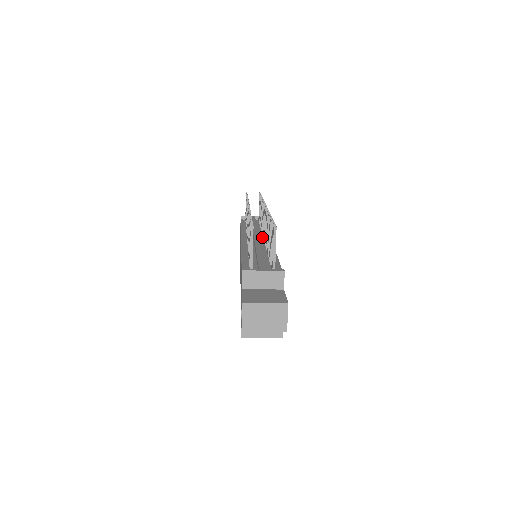
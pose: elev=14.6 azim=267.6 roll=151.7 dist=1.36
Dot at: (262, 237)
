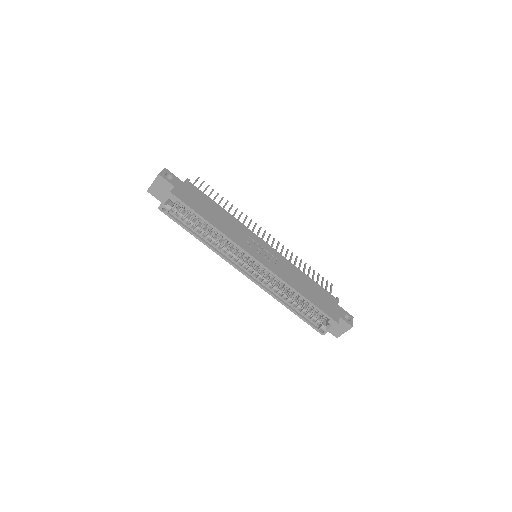
Dot at: occluded
